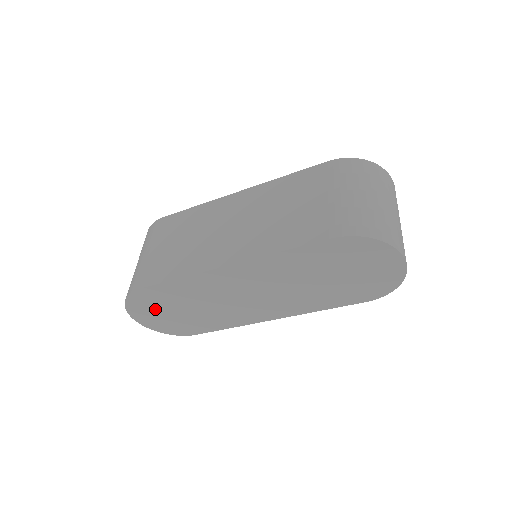
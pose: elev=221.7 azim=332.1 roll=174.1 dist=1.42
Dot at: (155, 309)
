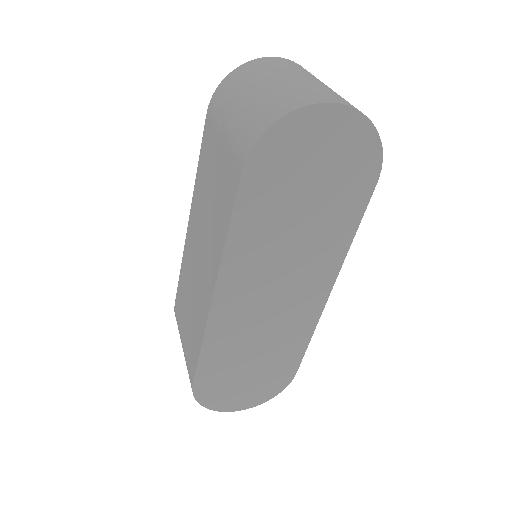
Dot at: (231, 388)
